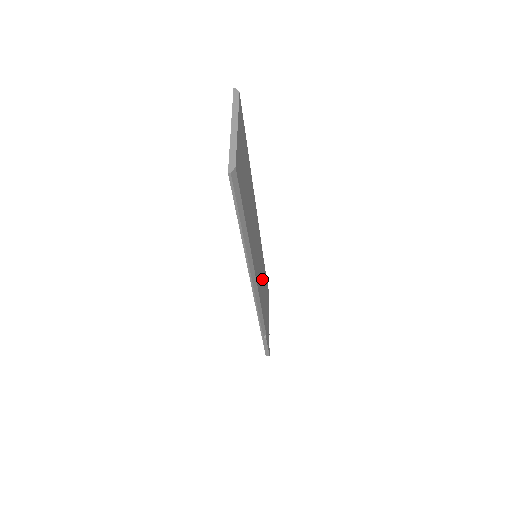
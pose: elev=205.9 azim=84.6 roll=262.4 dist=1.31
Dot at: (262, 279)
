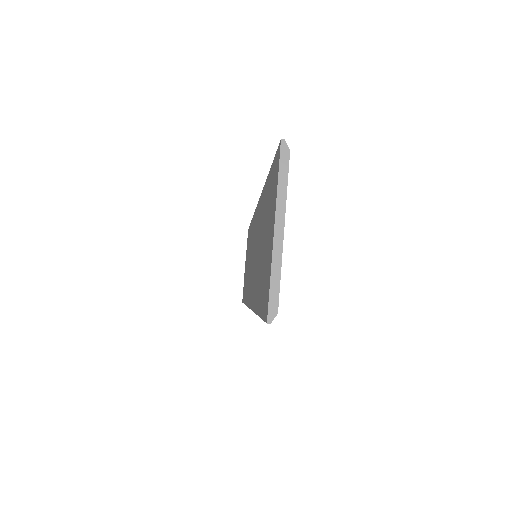
Dot at: occluded
